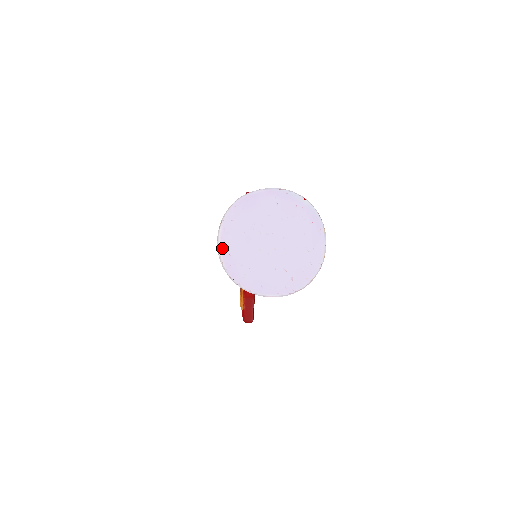
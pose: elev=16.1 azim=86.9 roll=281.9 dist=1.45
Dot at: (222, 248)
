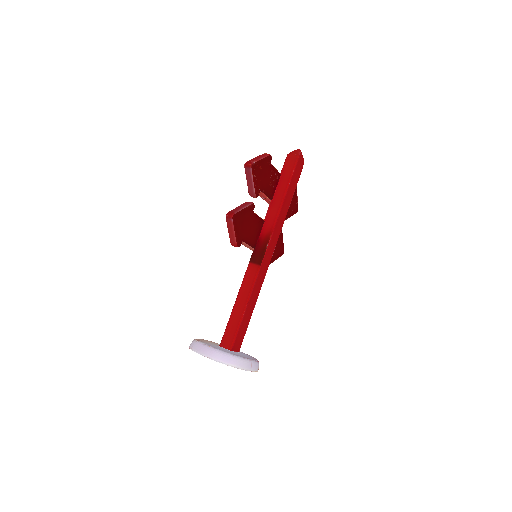
Dot at: occluded
